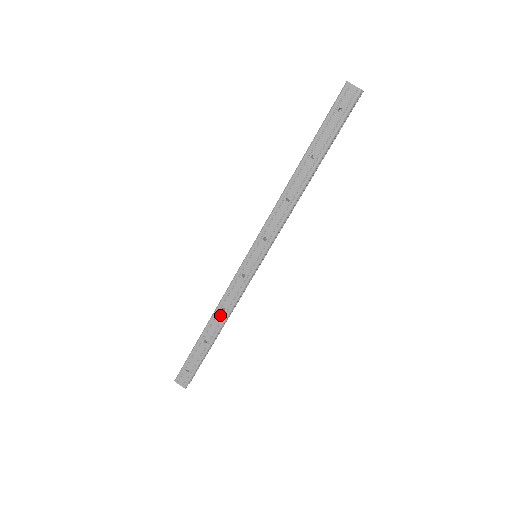
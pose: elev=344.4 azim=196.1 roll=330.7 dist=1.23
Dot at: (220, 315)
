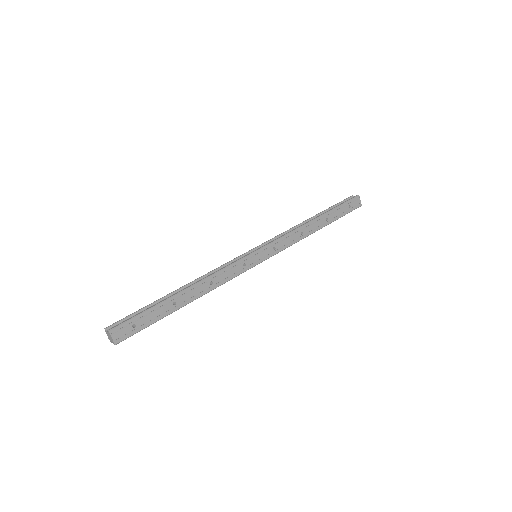
Dot at: (205, 286)
